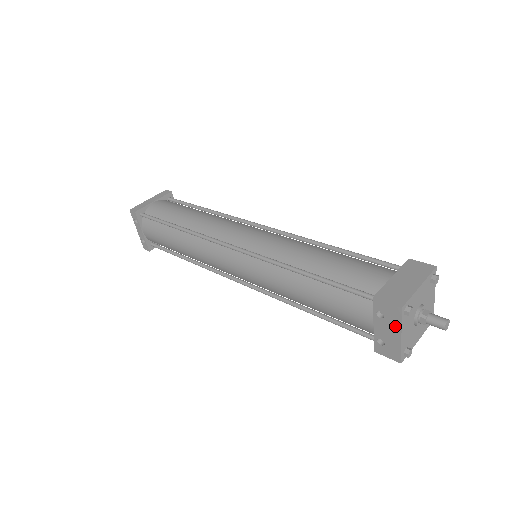
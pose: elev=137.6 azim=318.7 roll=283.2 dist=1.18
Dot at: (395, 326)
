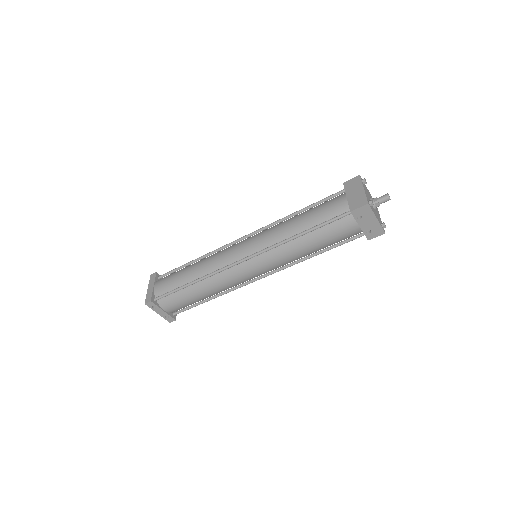
Dot at: (371, 216)
